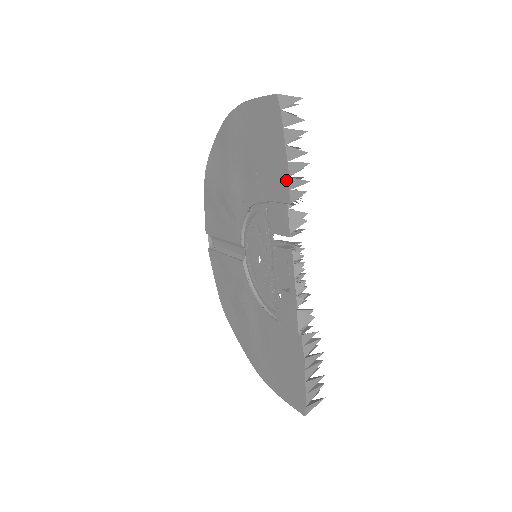
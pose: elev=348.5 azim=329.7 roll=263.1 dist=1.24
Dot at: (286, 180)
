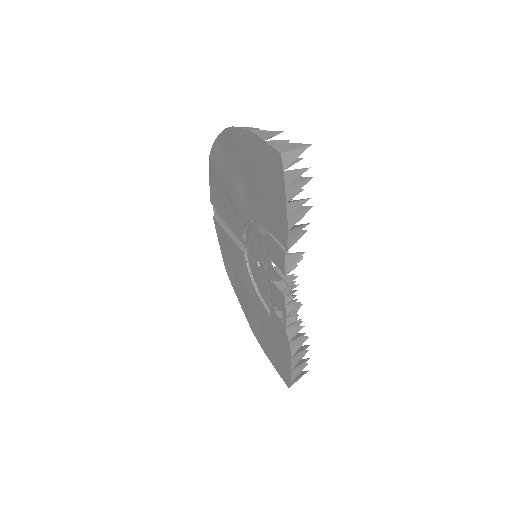
Dot at: (285, 230)
